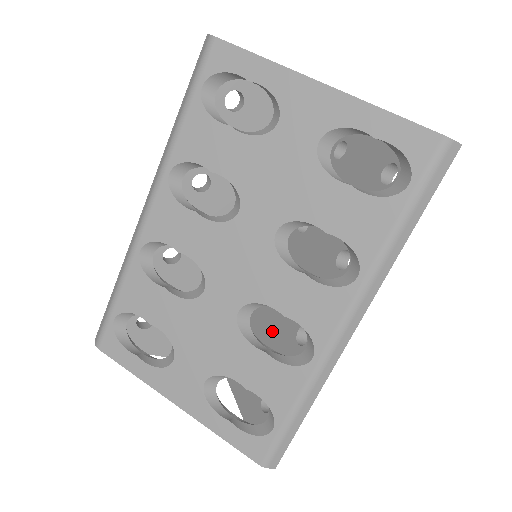
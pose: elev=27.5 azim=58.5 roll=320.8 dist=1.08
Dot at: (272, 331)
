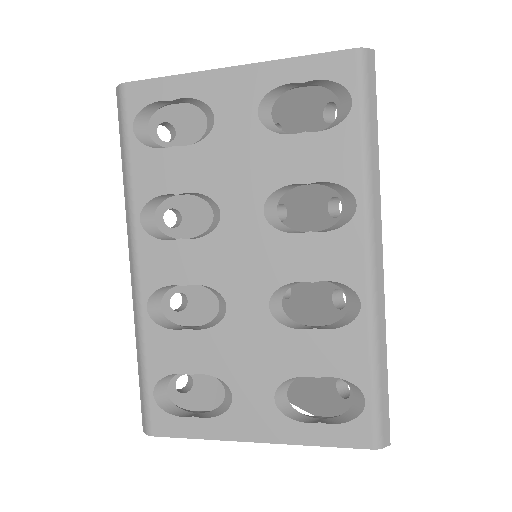
Dot at: (308, 321)
